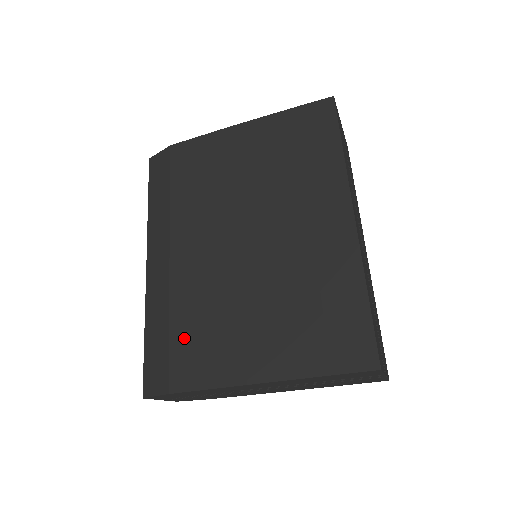
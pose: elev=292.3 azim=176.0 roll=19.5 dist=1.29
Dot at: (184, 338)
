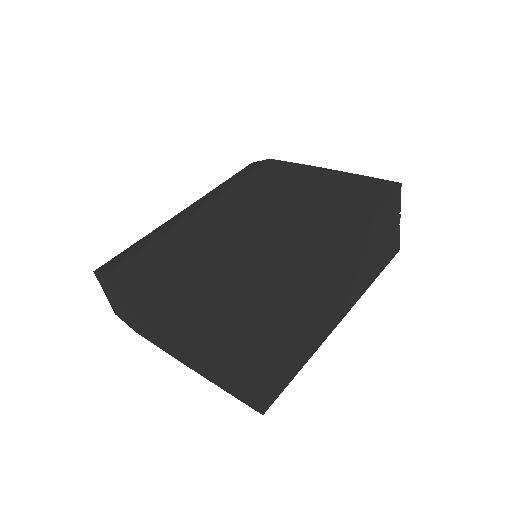
Dot at: (153, 251)
